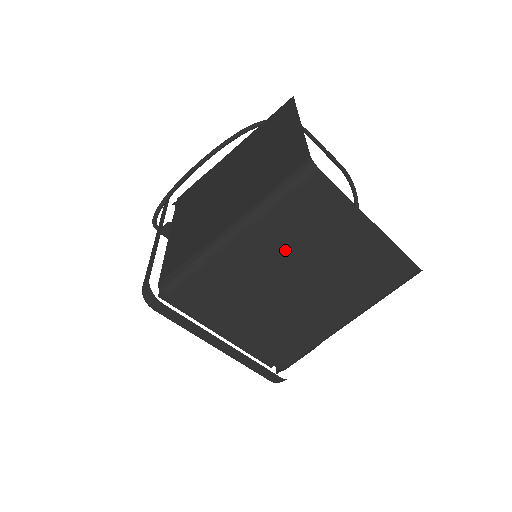
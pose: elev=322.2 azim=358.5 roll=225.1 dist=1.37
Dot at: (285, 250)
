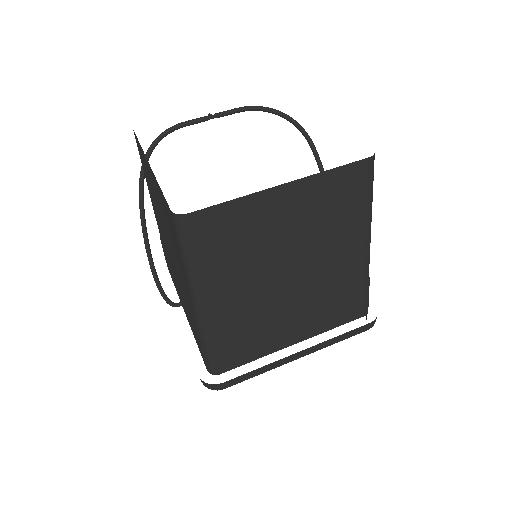
Dot at: (249, 272)
